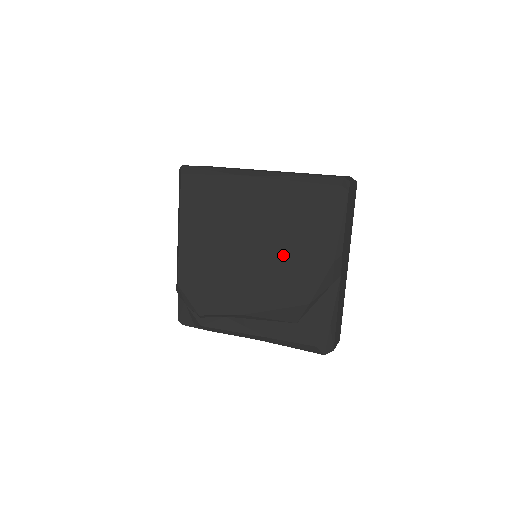
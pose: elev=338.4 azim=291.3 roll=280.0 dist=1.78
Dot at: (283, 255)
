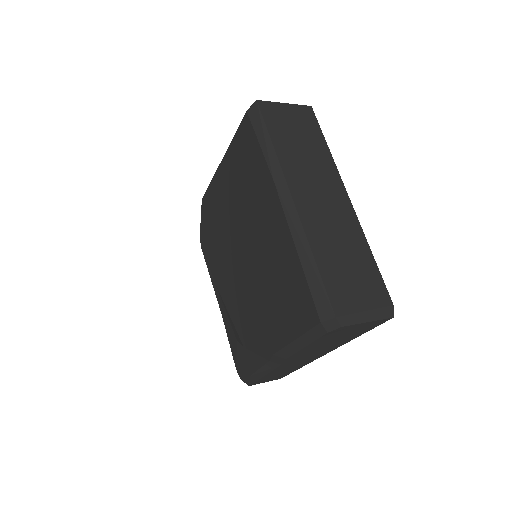
Dot at: (254, 292)
